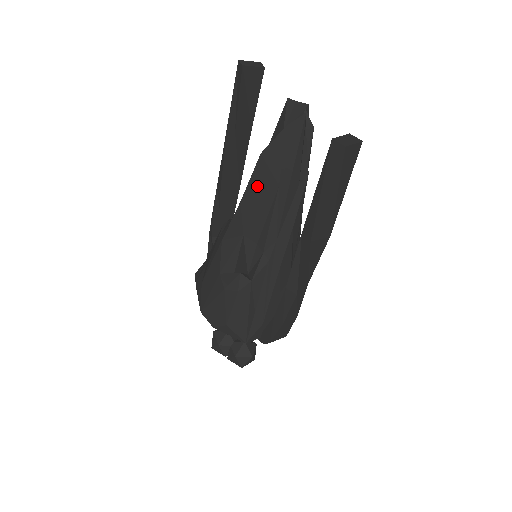
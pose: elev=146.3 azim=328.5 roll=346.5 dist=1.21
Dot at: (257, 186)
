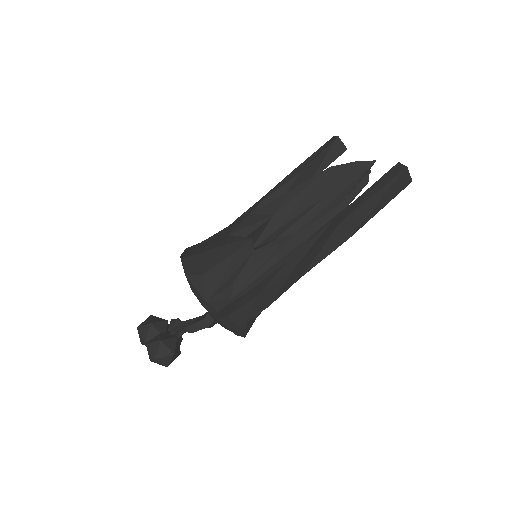
Dot at: (311, 186)
